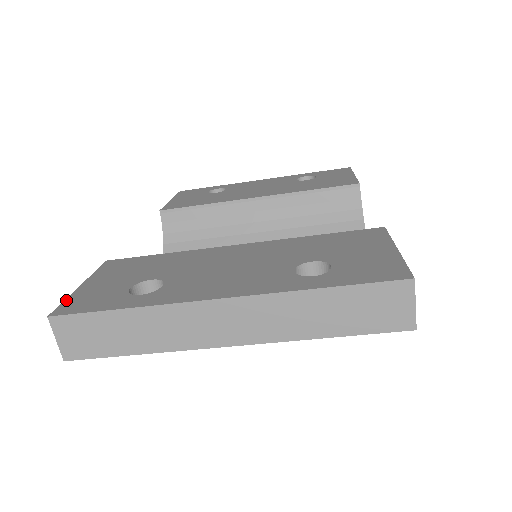
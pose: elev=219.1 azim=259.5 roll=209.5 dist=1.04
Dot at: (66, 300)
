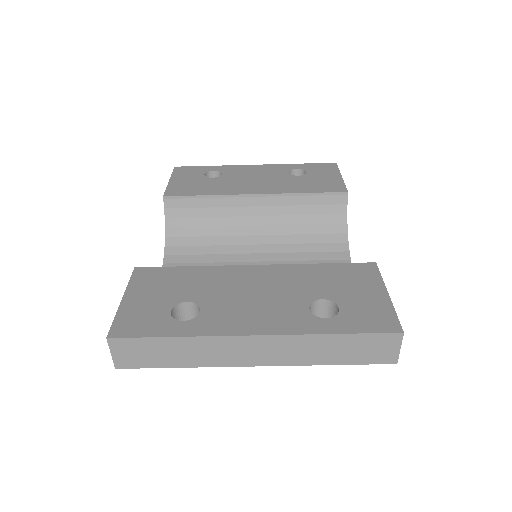
Dot at: (116, 319)
